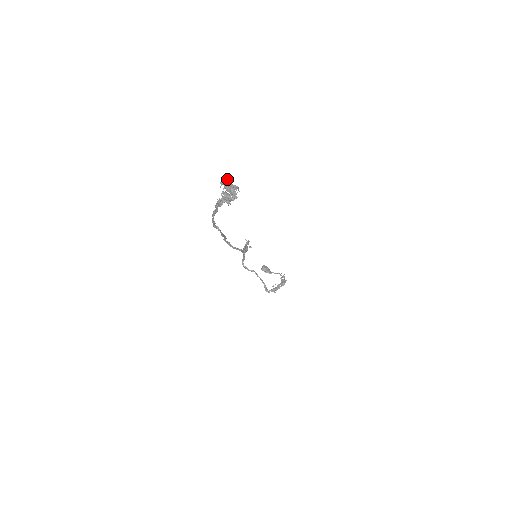
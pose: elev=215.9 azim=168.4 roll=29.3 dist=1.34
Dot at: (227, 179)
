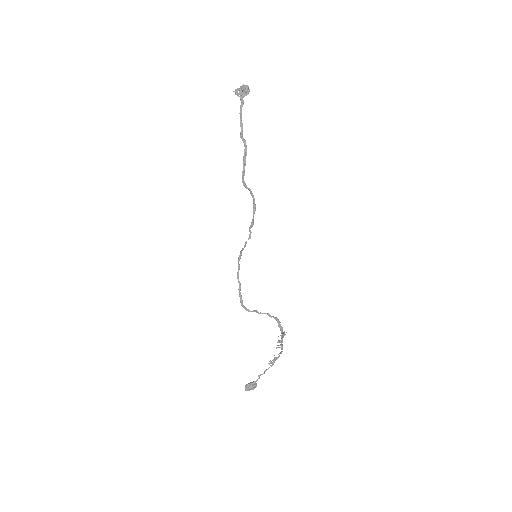
Dot at: occluded
